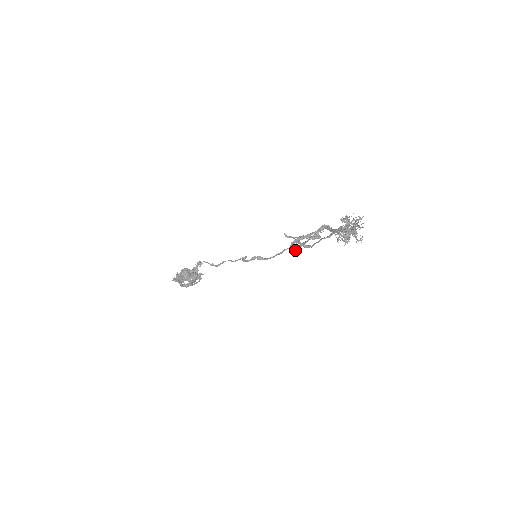
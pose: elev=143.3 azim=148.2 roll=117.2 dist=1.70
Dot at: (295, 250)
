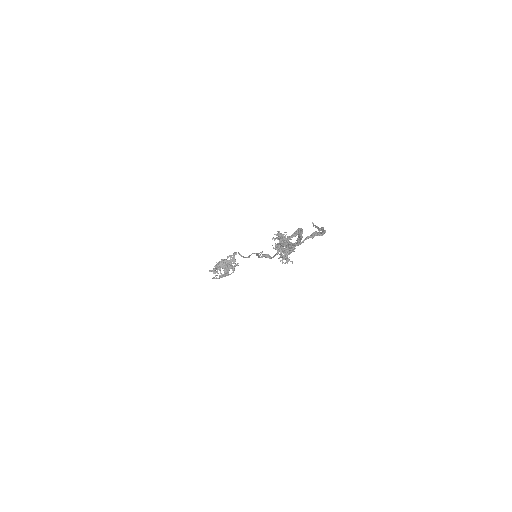
Dot at: occluded
